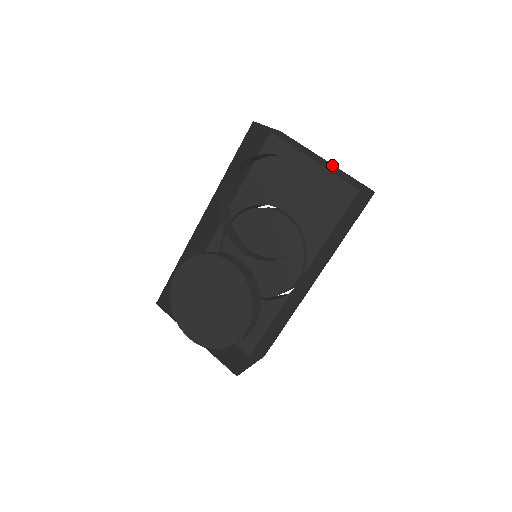
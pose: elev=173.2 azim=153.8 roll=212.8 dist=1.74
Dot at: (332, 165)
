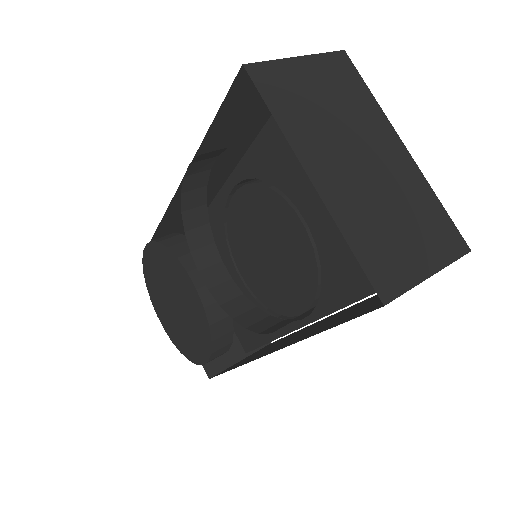
Dot at: (406, 168)
